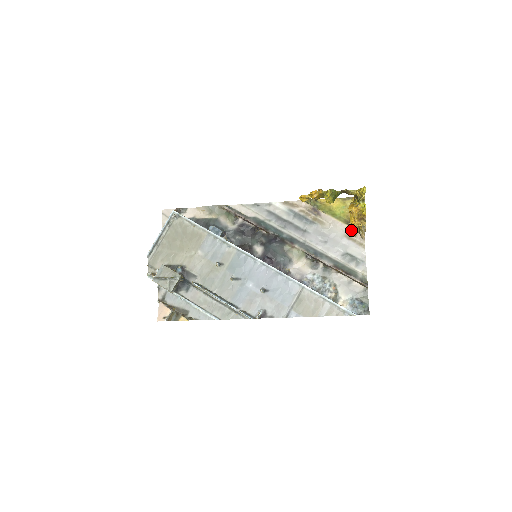
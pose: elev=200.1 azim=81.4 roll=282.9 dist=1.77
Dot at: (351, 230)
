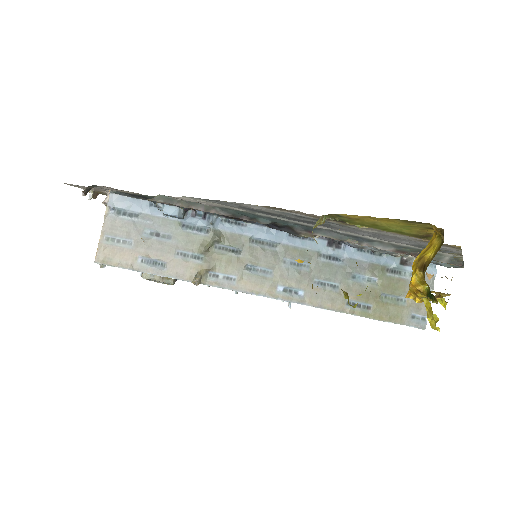
Dot at: occluded
